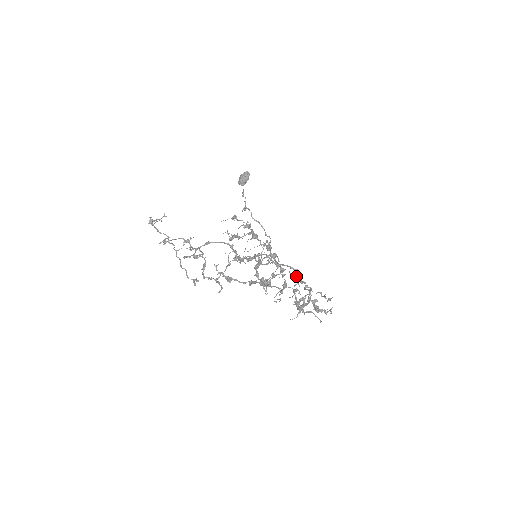
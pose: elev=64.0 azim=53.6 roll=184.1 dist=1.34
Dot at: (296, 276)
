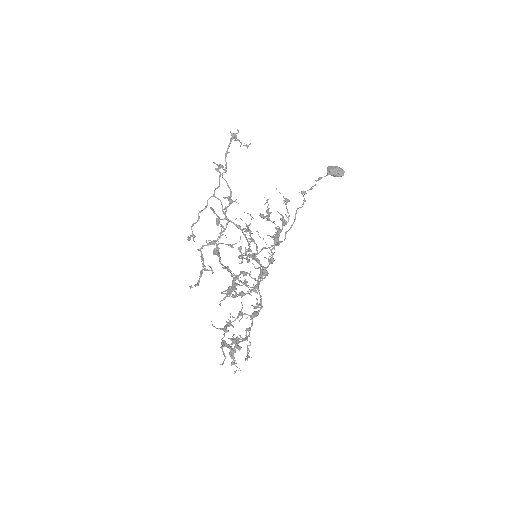
Dot at: (256, 308)
